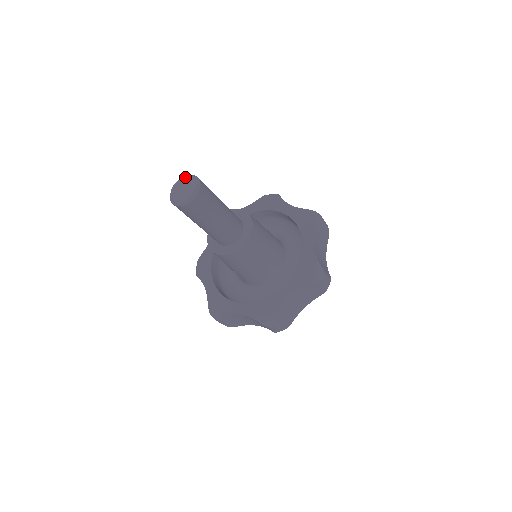
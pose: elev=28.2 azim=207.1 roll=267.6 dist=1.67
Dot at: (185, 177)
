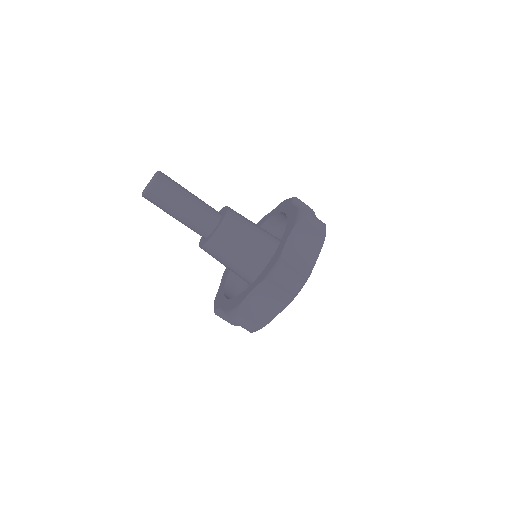
Dot at: occluded
